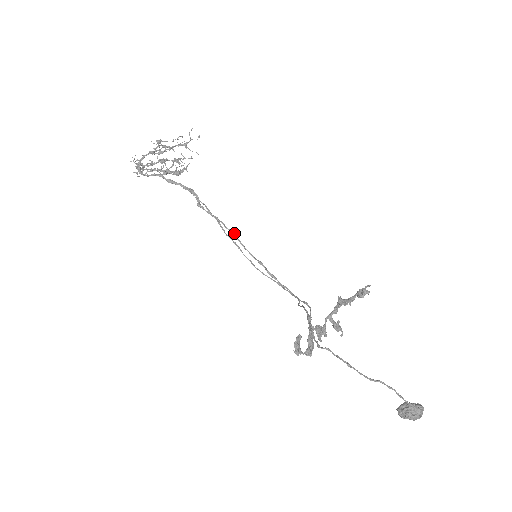
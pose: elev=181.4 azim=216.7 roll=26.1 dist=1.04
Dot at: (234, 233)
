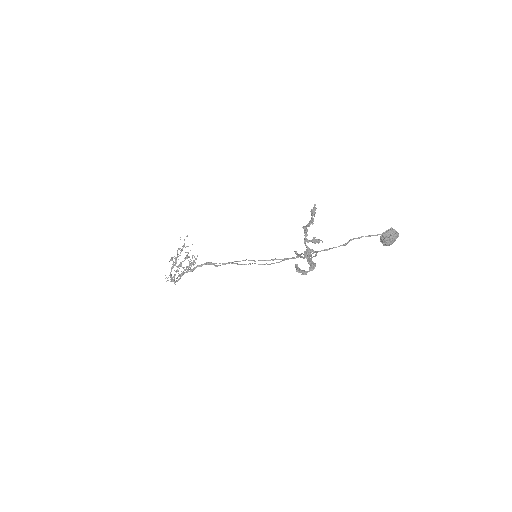
Dot at: (245, 260)
